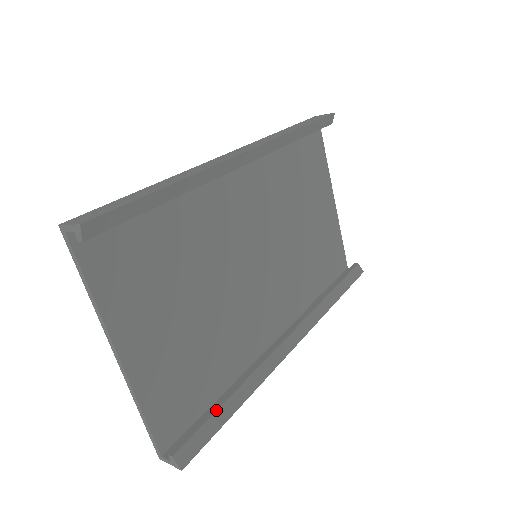
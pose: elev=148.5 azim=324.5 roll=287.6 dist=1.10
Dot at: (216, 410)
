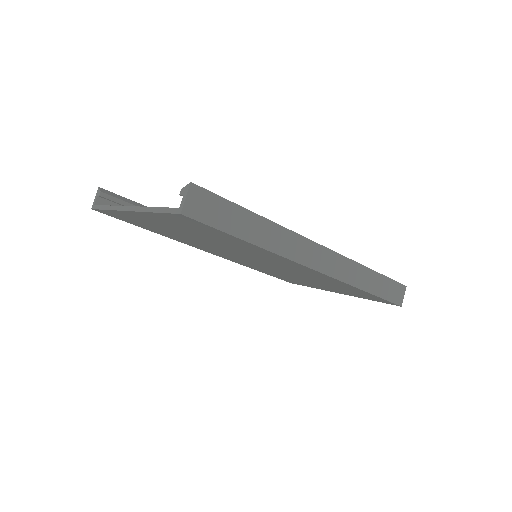
Dot at: occluded
